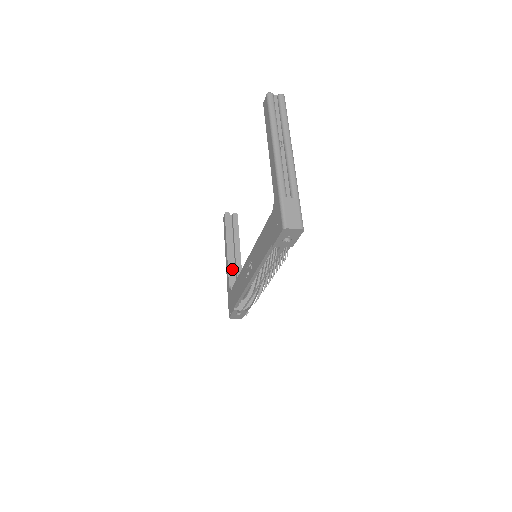
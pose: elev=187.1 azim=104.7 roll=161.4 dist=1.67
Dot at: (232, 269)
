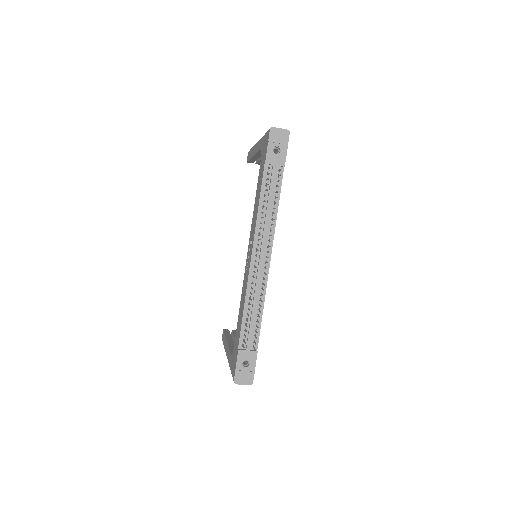
Dot at: occluded
